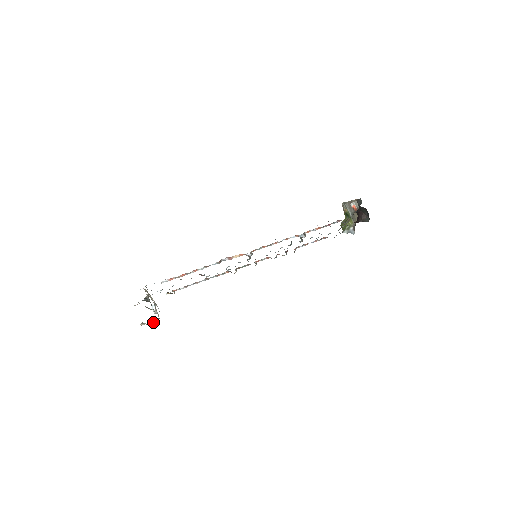
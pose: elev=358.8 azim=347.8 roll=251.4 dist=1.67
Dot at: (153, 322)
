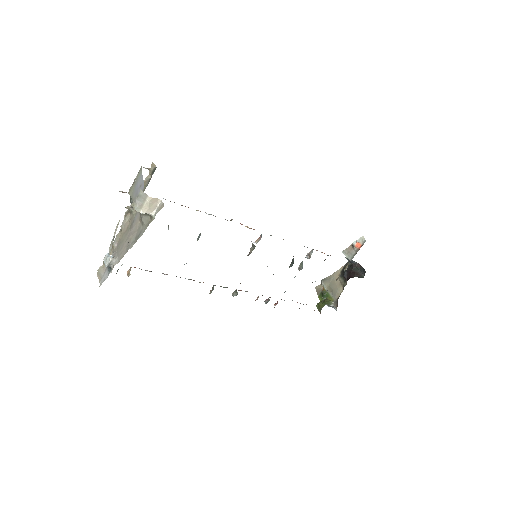
Dot at: (152, 206)
